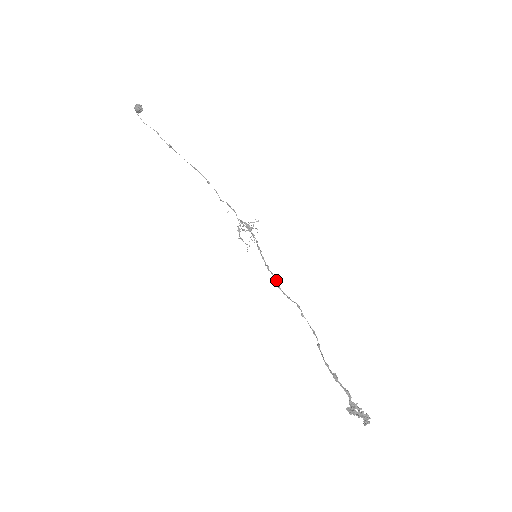
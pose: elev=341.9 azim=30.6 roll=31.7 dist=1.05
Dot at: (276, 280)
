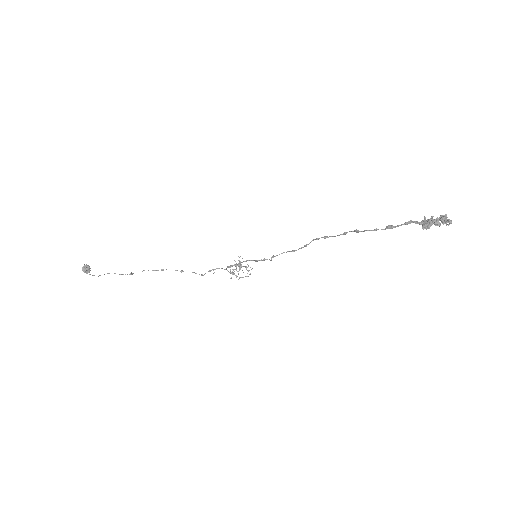
Dot at: (286, 252)
